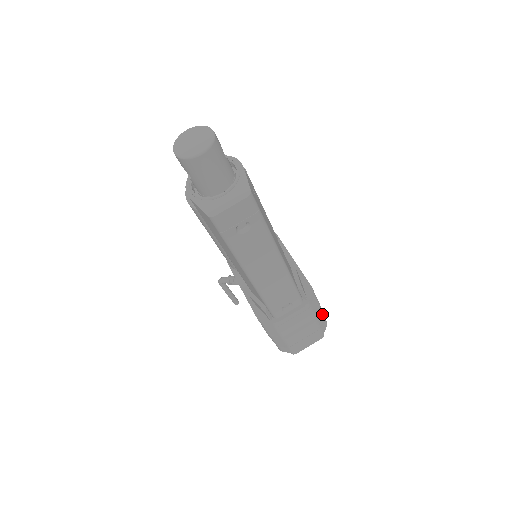
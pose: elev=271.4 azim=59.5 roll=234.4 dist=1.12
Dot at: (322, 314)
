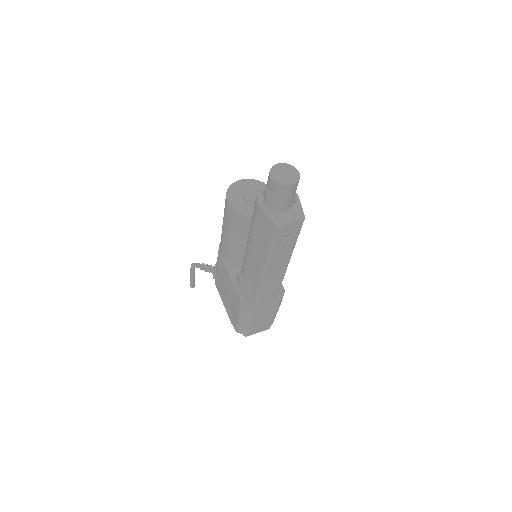
Dot at: occluded
